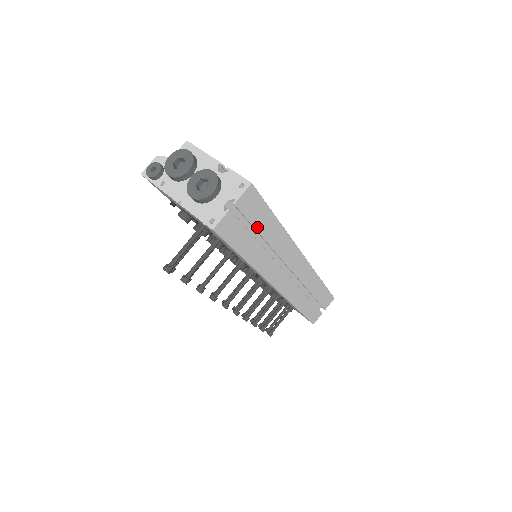
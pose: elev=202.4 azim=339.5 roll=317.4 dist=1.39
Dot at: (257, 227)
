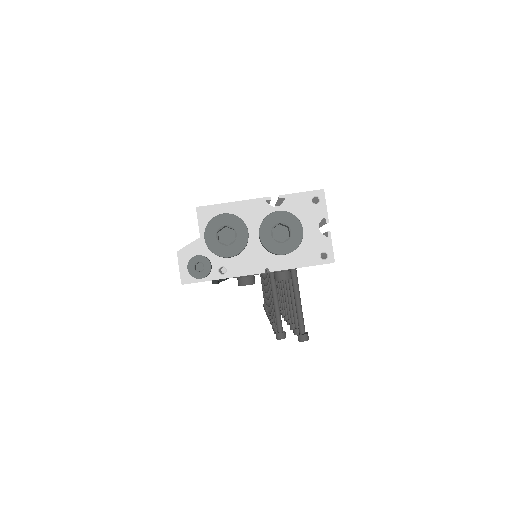
Dot at: occluded
